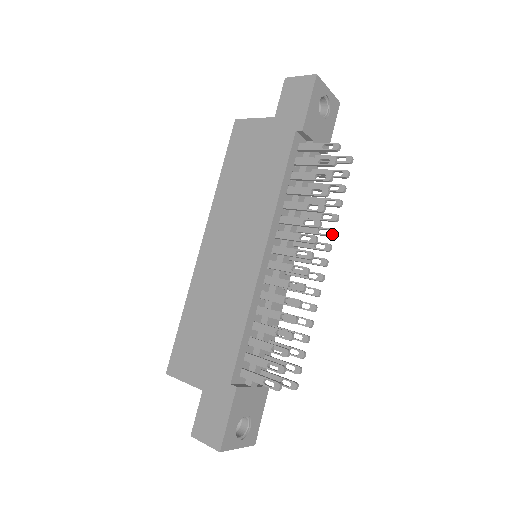
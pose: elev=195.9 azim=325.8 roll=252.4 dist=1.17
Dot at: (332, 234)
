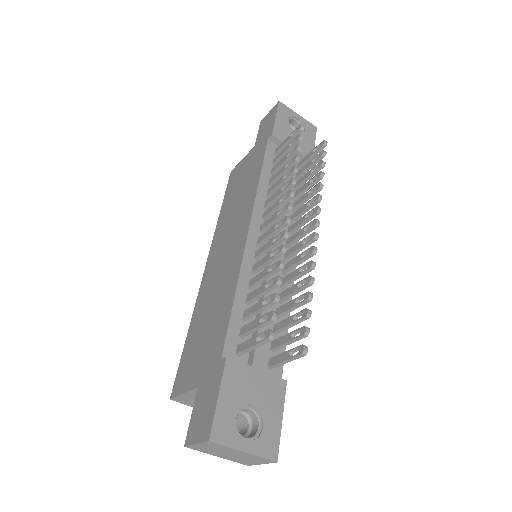
Dot at: (318, 197)
